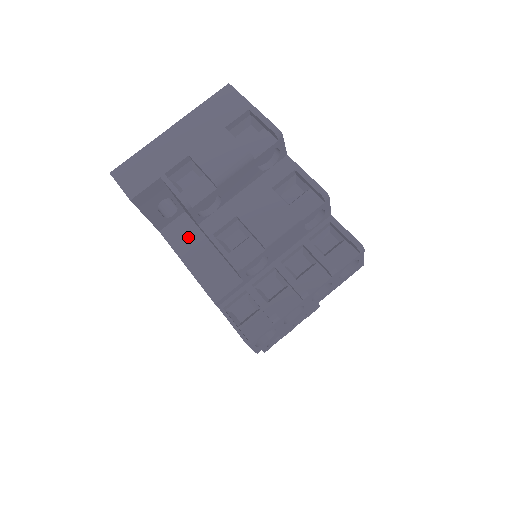
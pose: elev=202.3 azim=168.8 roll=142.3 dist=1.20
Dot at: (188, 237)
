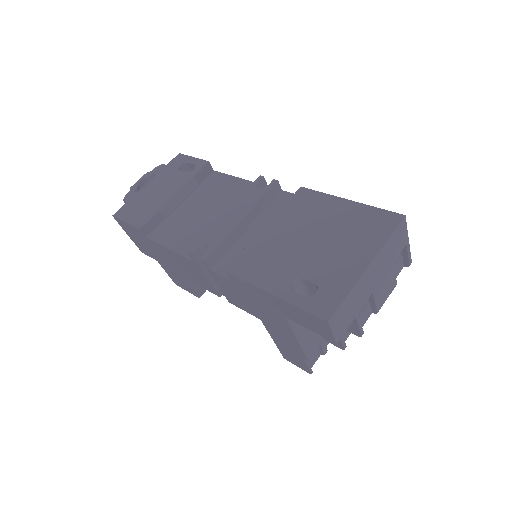
Dot at: occluded
